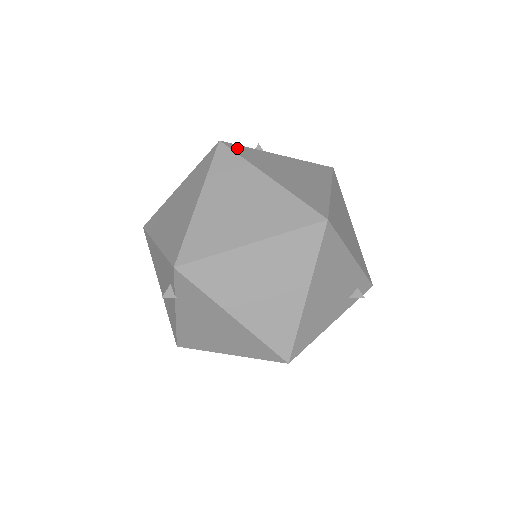
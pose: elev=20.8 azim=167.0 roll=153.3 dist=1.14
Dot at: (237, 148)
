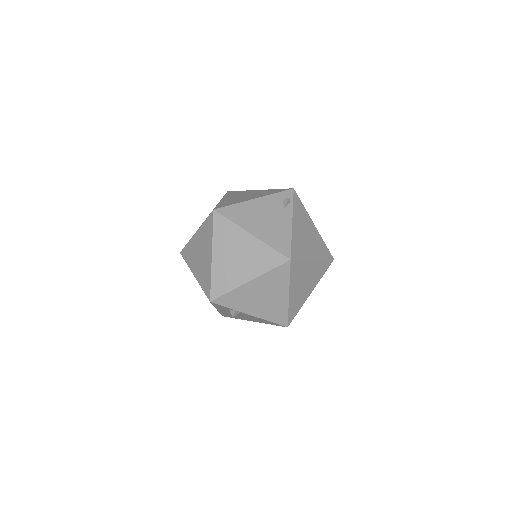
Dot at: occluded
